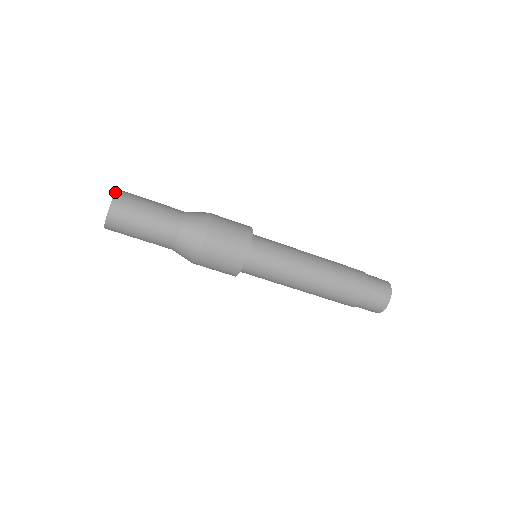
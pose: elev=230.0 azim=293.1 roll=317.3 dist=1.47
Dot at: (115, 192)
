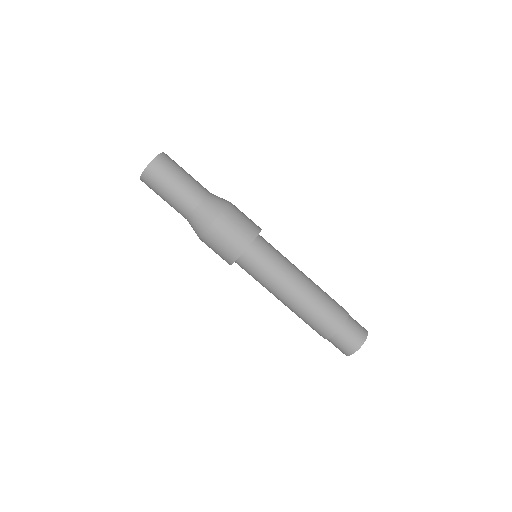
Dot at: occluded
